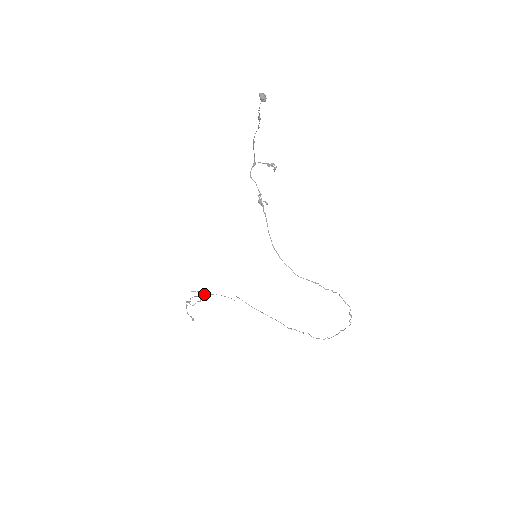
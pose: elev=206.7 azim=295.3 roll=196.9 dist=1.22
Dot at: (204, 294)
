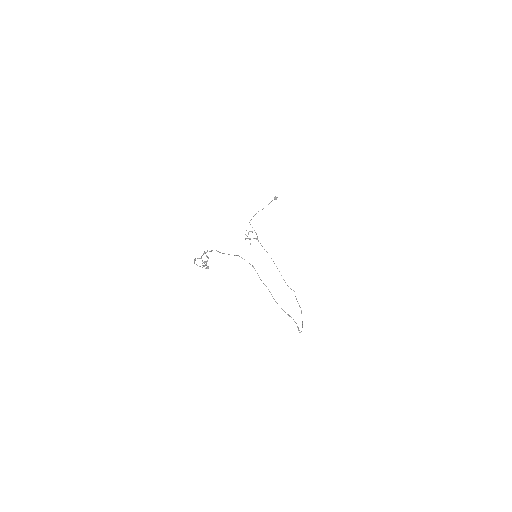
Dot at: occluded
